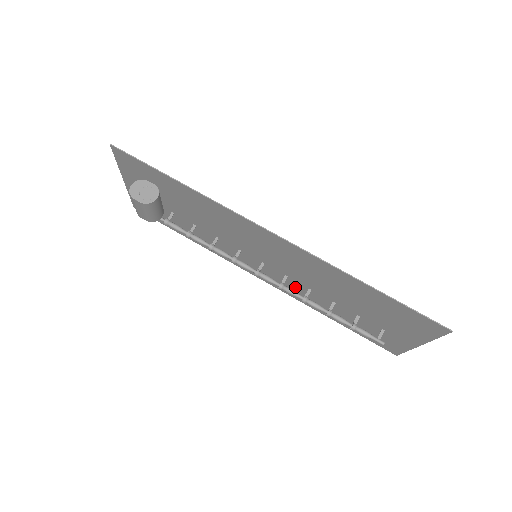
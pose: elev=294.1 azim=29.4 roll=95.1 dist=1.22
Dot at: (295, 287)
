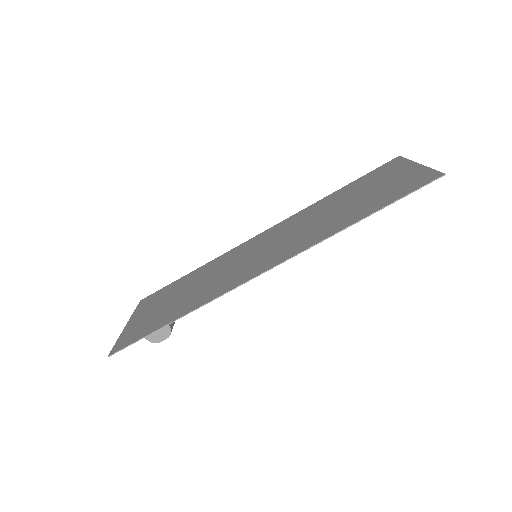
Dot at: (295, 224)
